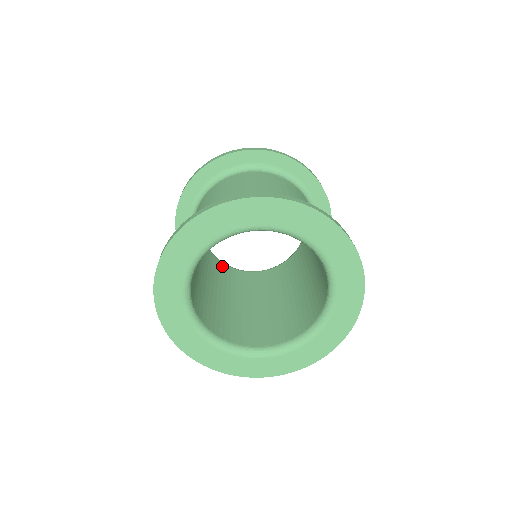
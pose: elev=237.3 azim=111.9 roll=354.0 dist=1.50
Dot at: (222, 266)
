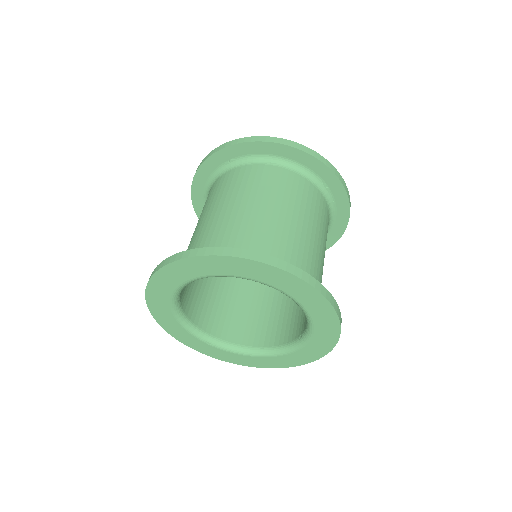
Dot at: occluded
